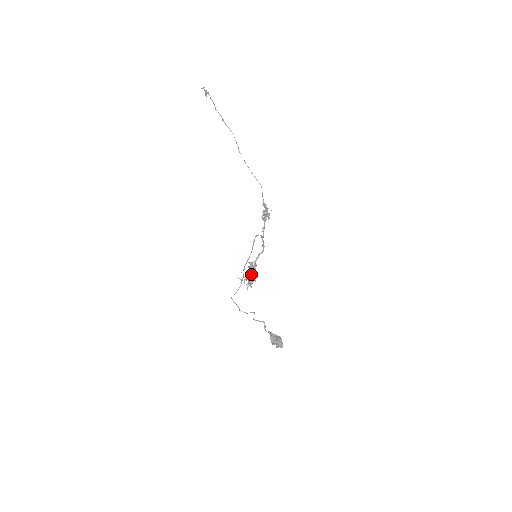
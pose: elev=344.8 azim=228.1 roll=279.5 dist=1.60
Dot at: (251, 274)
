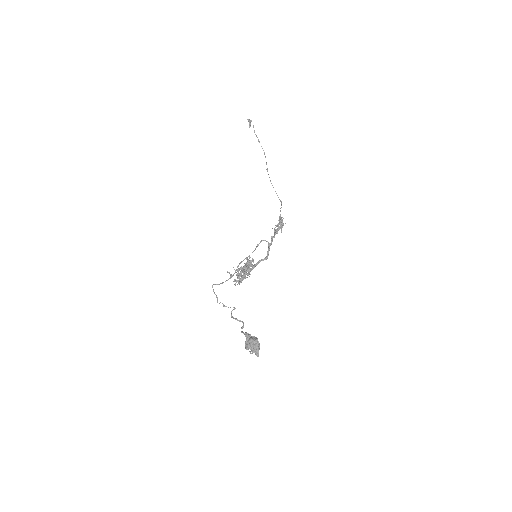
Dot at: (244, 272)
